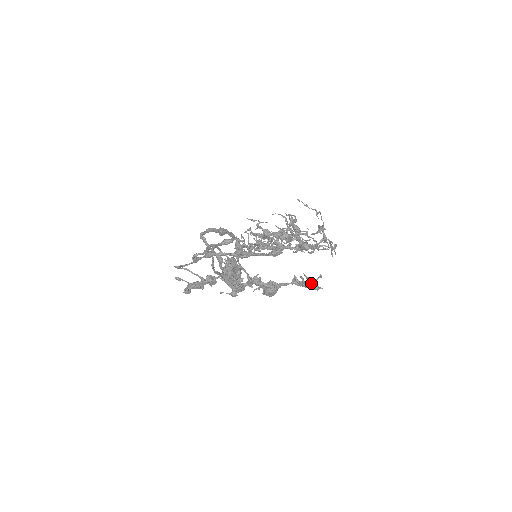
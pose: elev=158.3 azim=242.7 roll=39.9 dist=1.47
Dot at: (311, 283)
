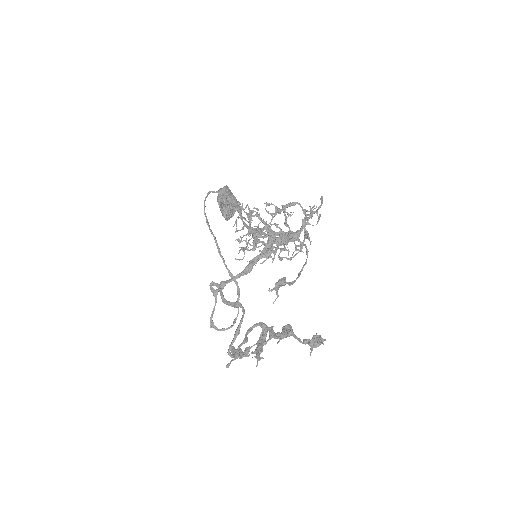
Dot at: occluded
